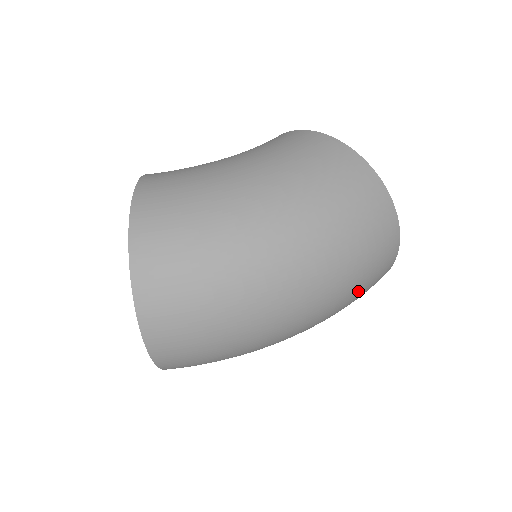
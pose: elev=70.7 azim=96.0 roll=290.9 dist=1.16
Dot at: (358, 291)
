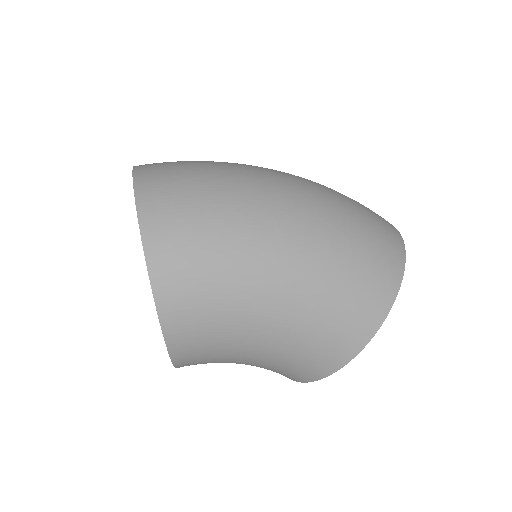
Dot at: (351, 200)
